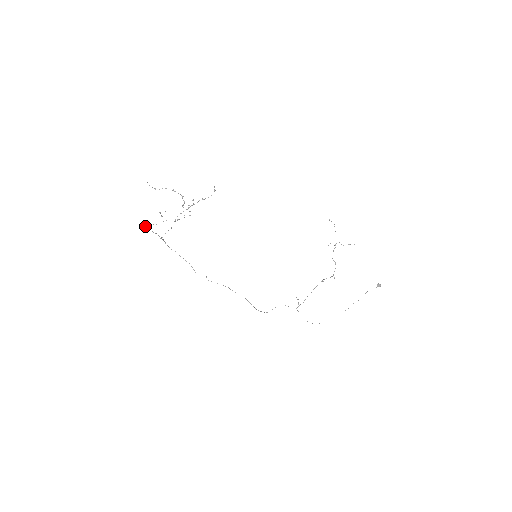
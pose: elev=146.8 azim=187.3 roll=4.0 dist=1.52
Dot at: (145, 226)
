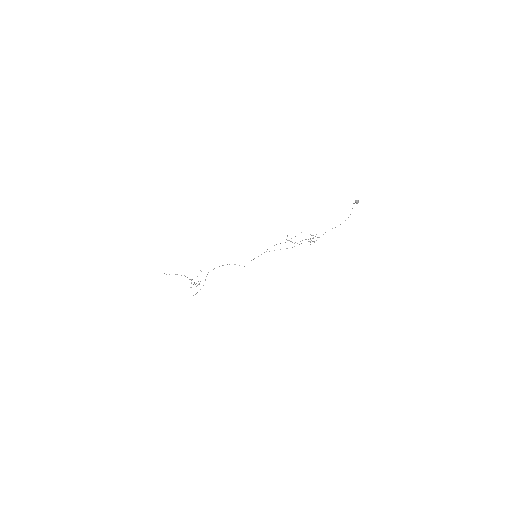
Dot at: occluded
